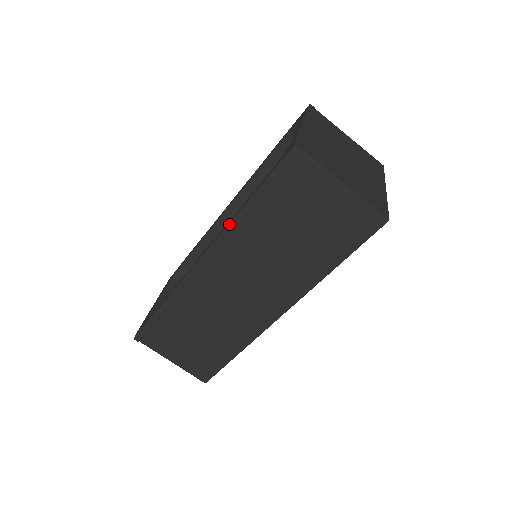
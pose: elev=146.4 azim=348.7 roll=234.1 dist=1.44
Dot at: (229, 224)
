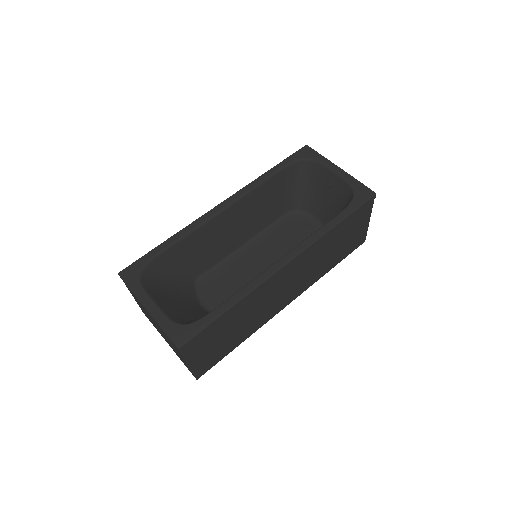
Dot at: (321, 237)
